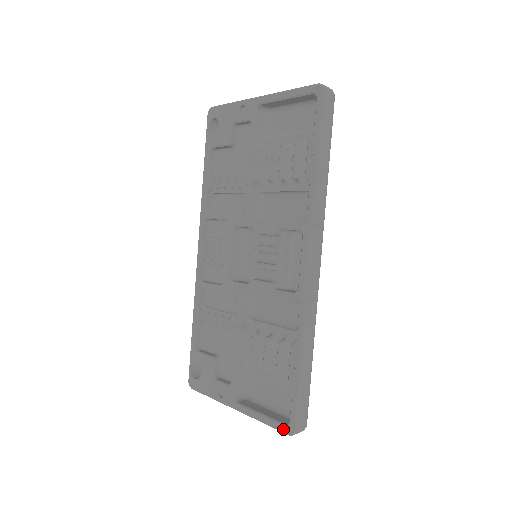
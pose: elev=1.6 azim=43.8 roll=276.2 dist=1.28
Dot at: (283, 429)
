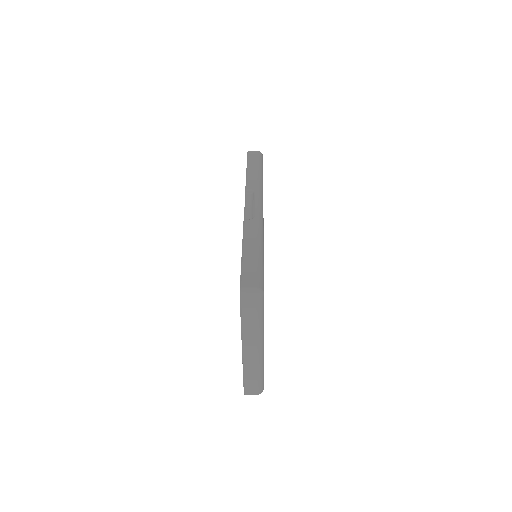
Dot at: (240, 301)
